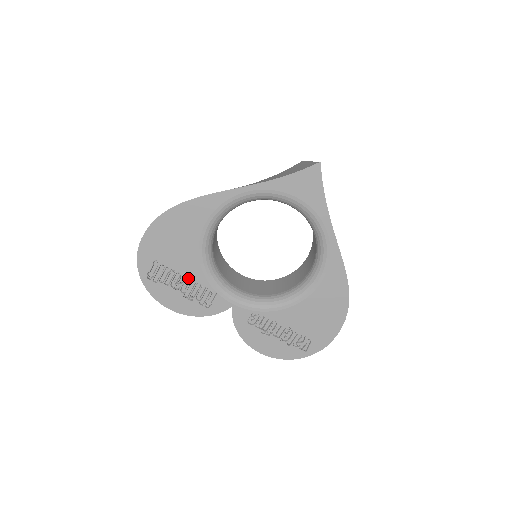
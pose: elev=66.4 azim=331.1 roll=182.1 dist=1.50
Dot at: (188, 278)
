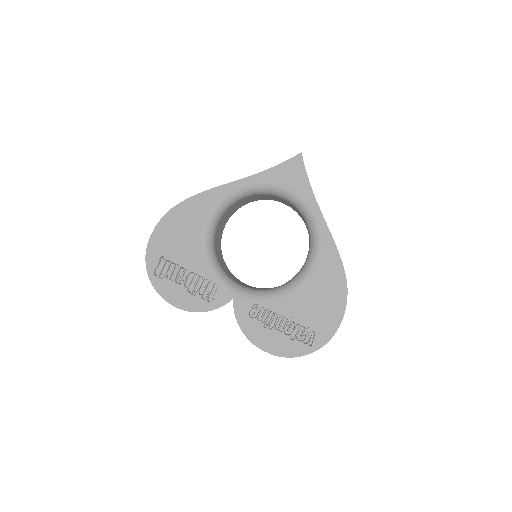
Dot at: (191, 271)
